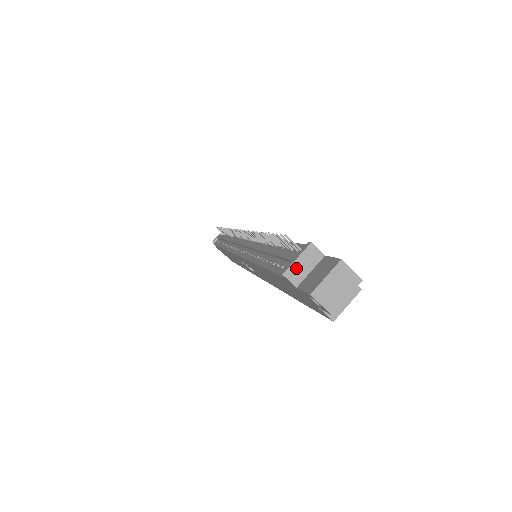
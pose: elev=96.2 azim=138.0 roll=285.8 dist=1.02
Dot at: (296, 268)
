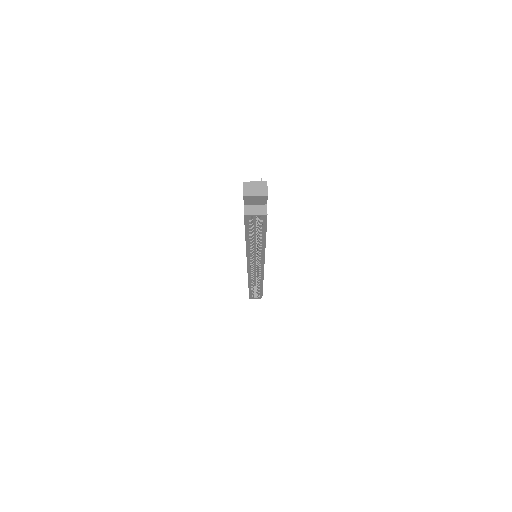
Dot at: occluded
